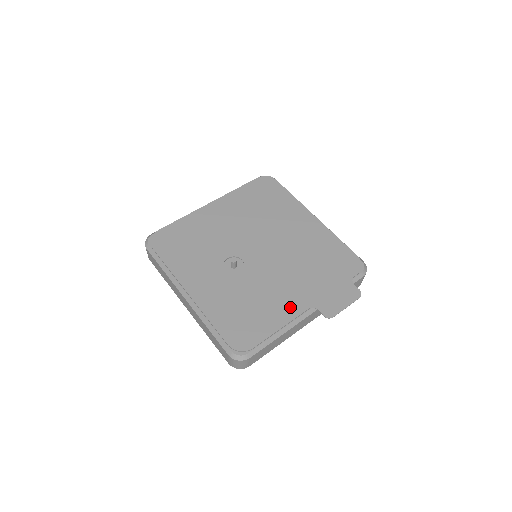
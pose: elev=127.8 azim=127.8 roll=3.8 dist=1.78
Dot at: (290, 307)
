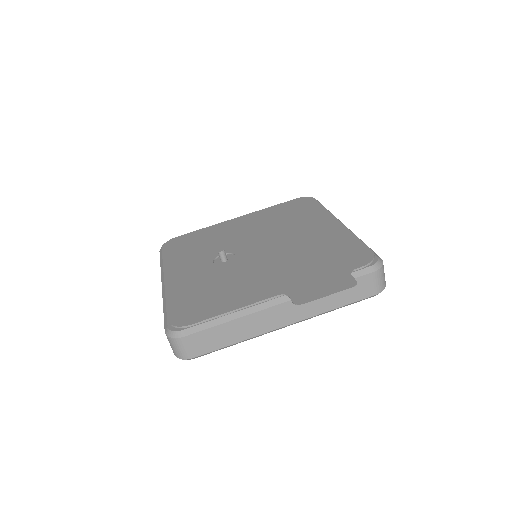
Dot at: (257, 292)
